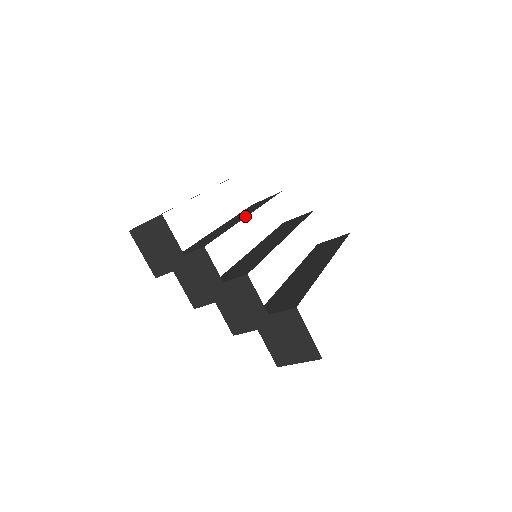
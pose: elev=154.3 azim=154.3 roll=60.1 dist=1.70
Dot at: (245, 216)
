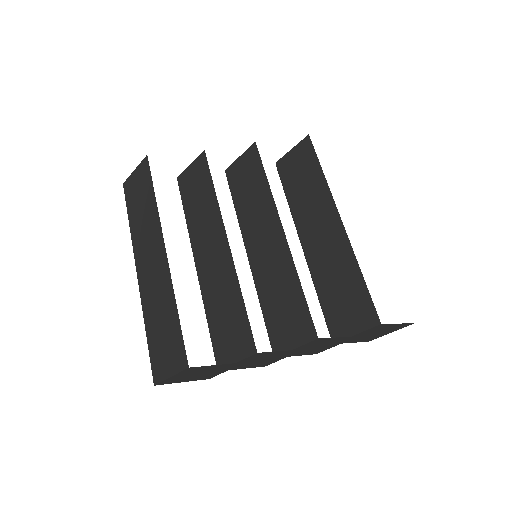
Dot at: (225, 246)
